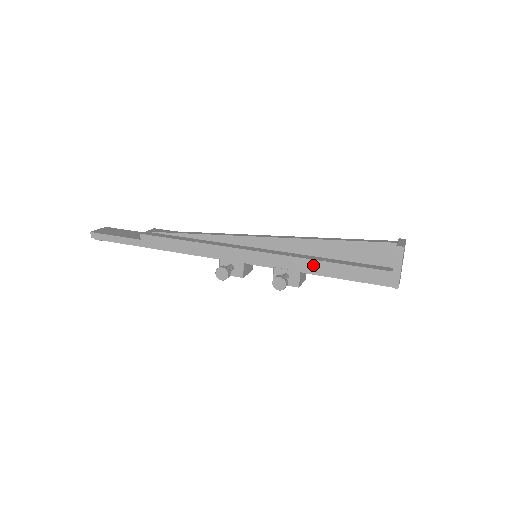
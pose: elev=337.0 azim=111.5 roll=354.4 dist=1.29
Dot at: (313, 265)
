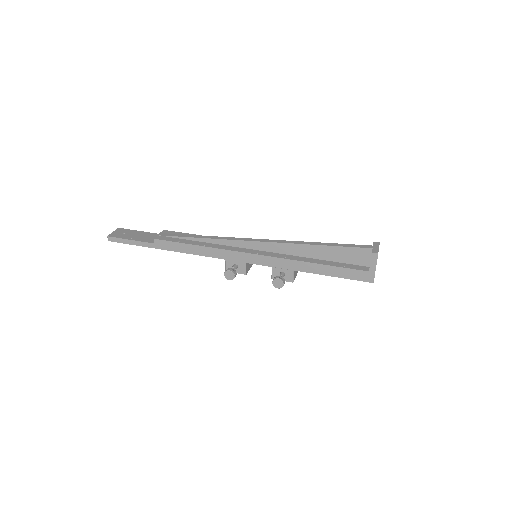
Dot at: (305, 266)
